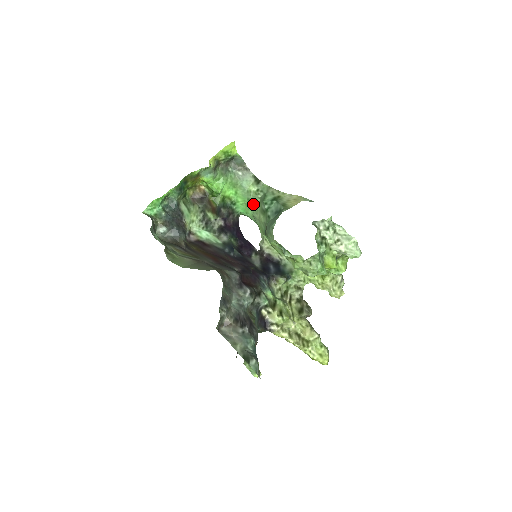
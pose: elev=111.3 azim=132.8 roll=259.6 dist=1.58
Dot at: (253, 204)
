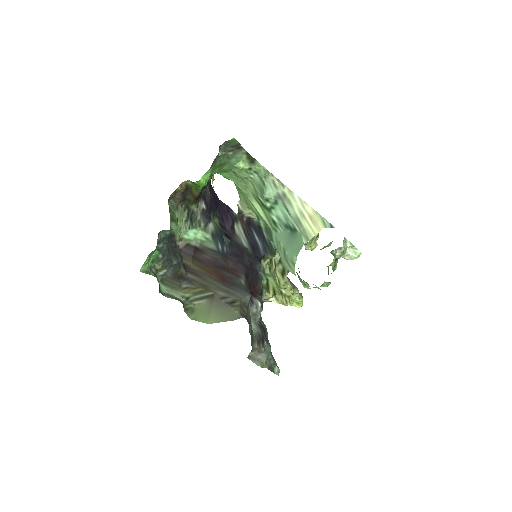
Dot at: (240, 179)
